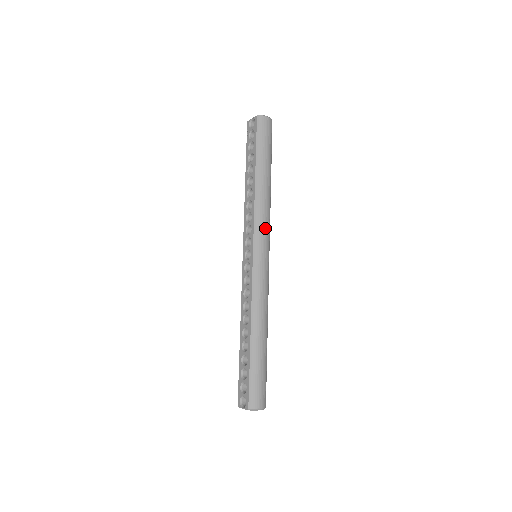
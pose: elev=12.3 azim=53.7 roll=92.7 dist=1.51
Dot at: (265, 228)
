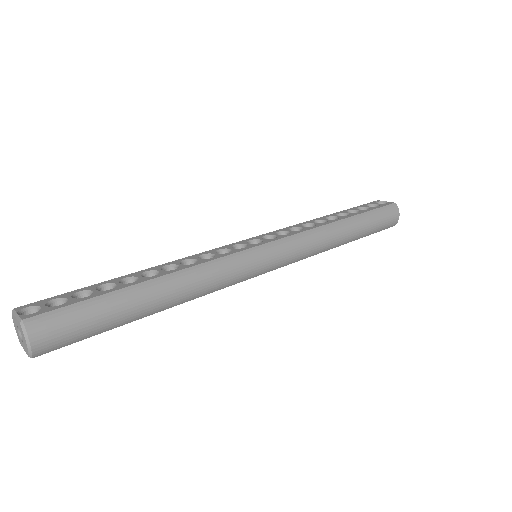
Dot at: (298, 251)
